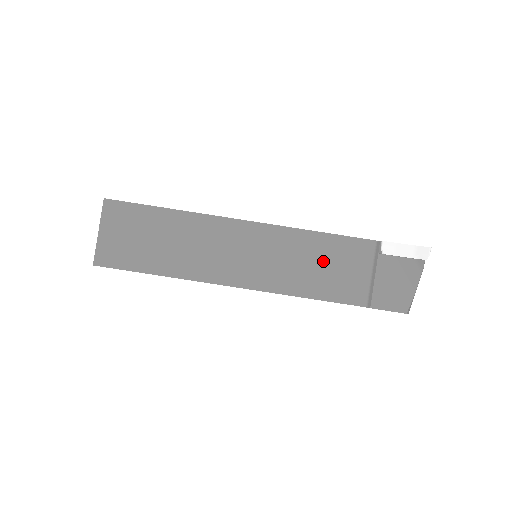
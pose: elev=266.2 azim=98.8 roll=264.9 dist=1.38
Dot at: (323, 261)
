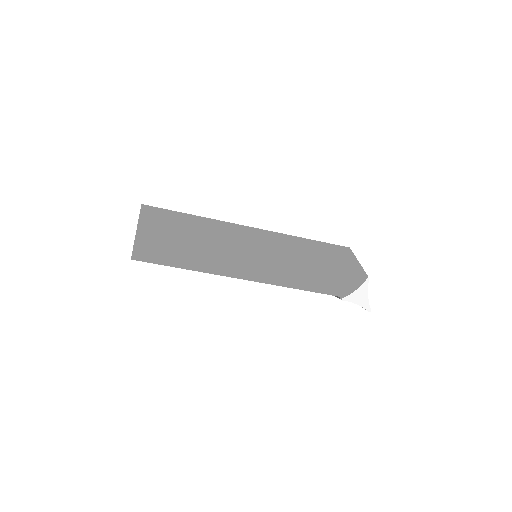
Dot at: occluded
